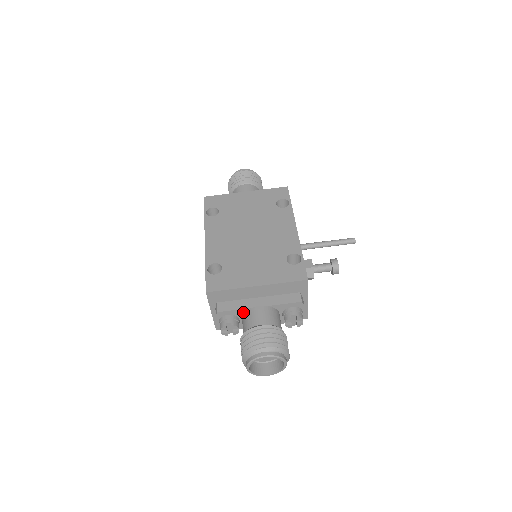
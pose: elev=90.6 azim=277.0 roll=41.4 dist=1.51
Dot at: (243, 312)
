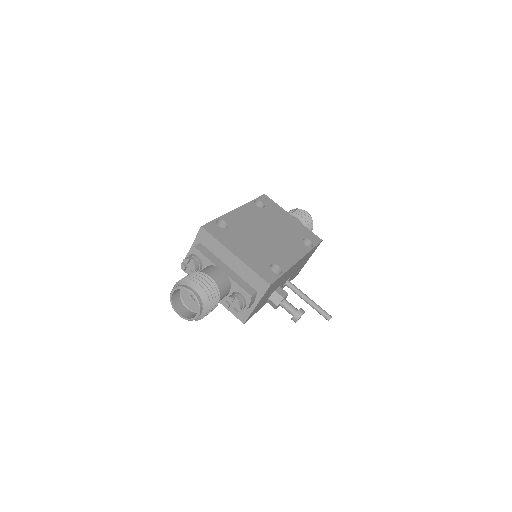
Dot at: (209, 264)
